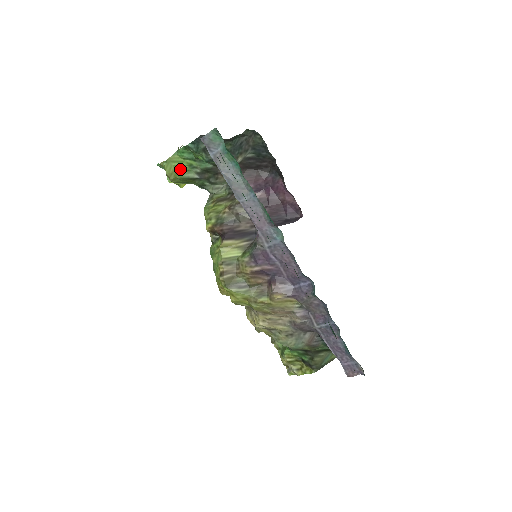
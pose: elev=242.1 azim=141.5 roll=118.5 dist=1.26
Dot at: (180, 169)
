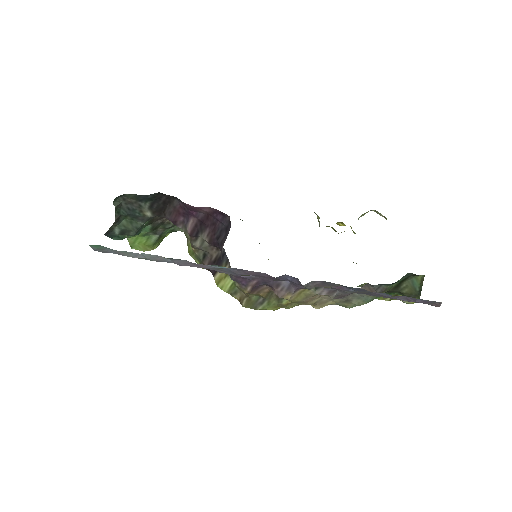
Dot at: (144, 242)
